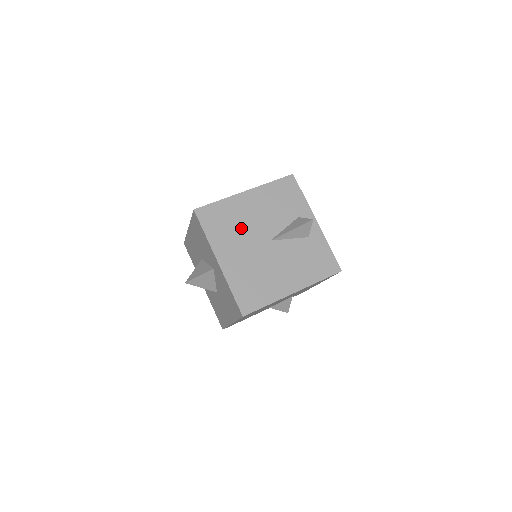
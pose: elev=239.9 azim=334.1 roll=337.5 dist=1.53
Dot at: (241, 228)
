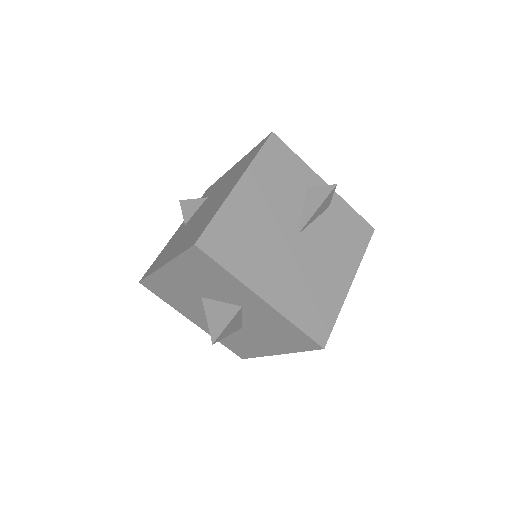
Dot at: (261, 237)
